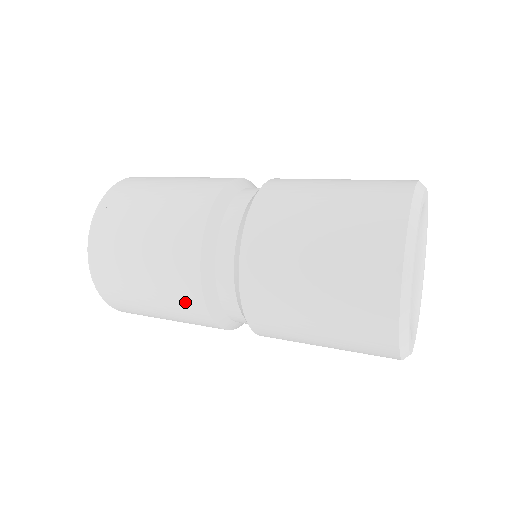
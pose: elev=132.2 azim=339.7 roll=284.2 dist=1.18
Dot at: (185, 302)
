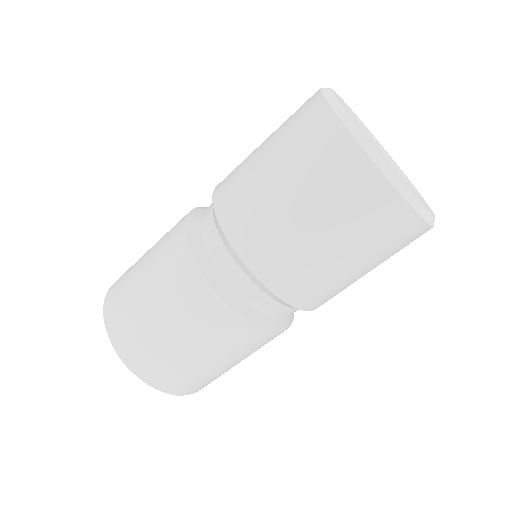
Dot at: (231, 334)
